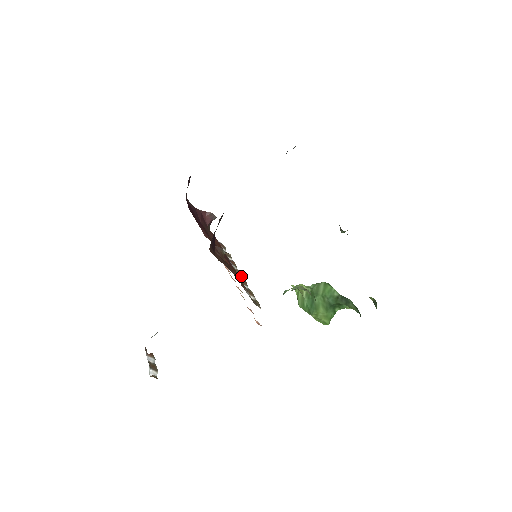
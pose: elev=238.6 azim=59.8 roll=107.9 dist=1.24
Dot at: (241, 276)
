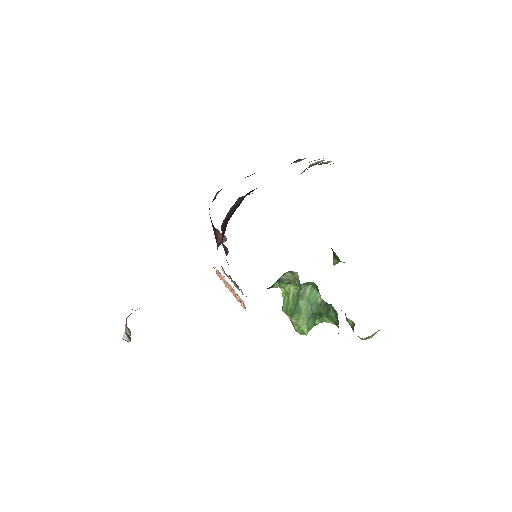
Dot at: occluded
